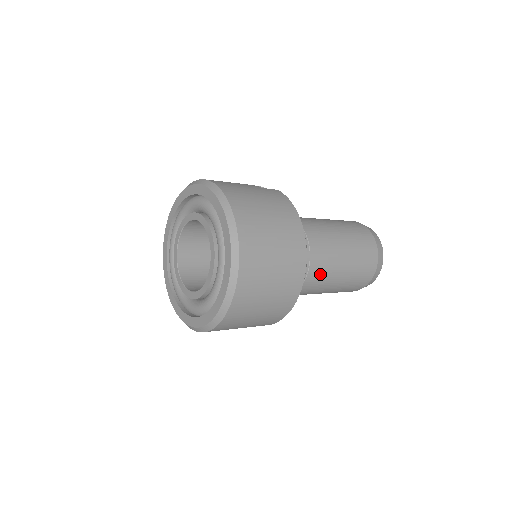
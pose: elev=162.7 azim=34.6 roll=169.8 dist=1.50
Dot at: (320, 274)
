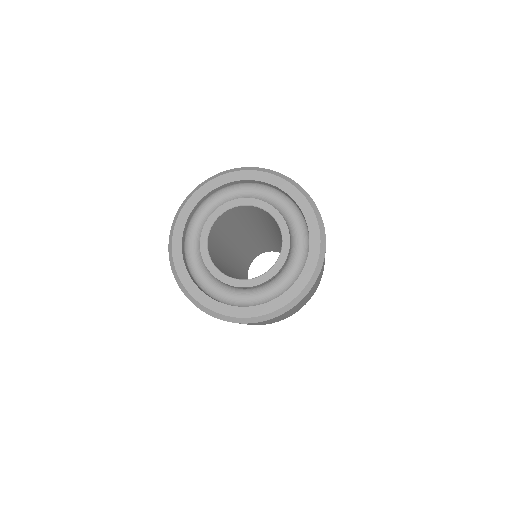
Dot at: occluded
